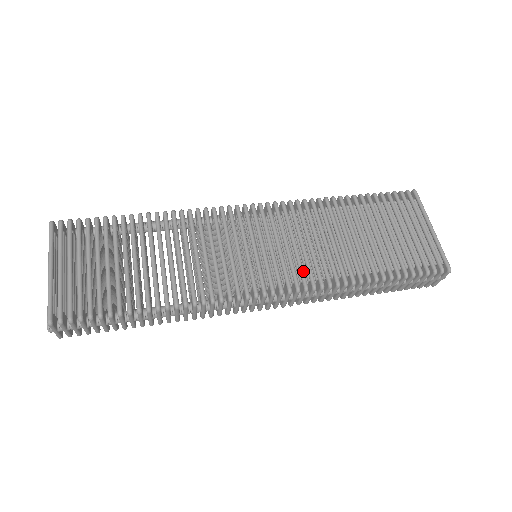
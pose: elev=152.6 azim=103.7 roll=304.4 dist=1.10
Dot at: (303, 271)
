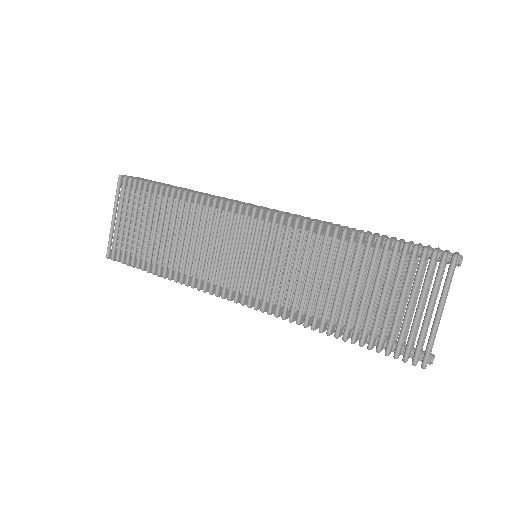
Dot at: (273, 297)
